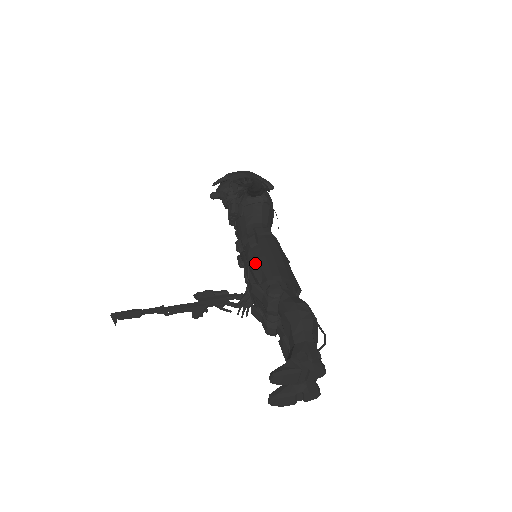
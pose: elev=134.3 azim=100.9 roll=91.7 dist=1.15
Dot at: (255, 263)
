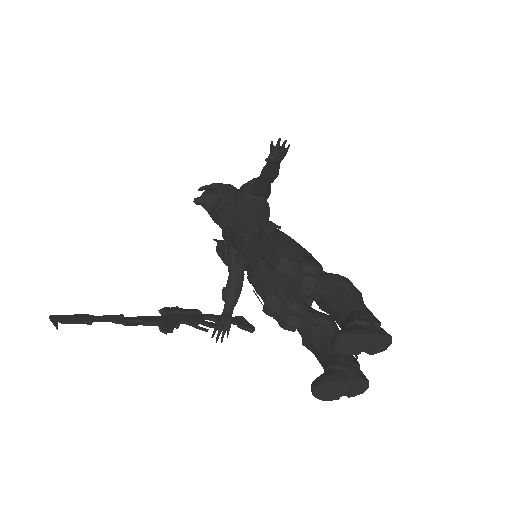
Dot at: (276, 244)
